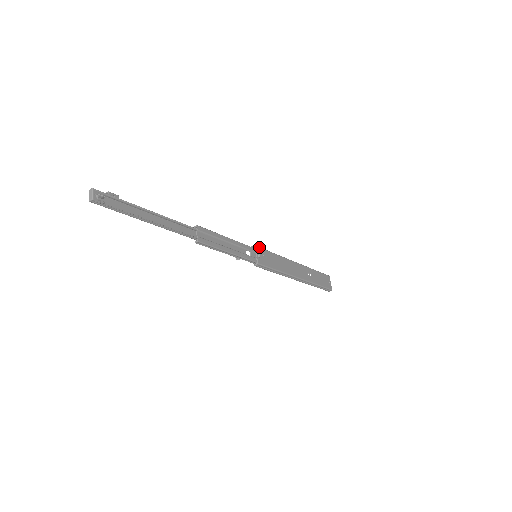
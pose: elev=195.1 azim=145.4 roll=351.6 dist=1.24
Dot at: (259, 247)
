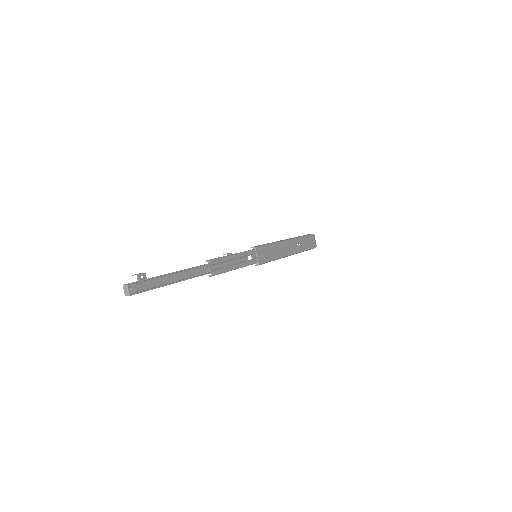
Dot at: (258, 247)
